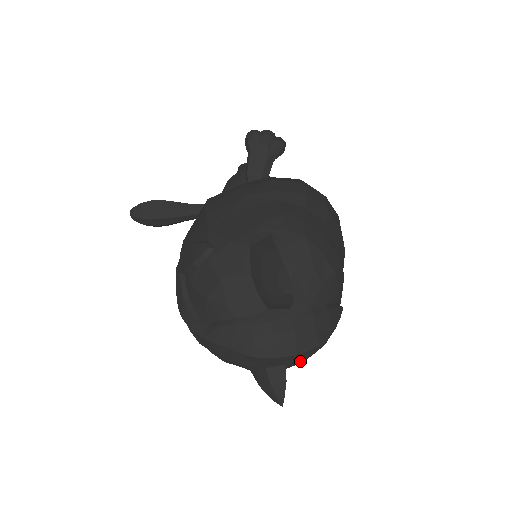
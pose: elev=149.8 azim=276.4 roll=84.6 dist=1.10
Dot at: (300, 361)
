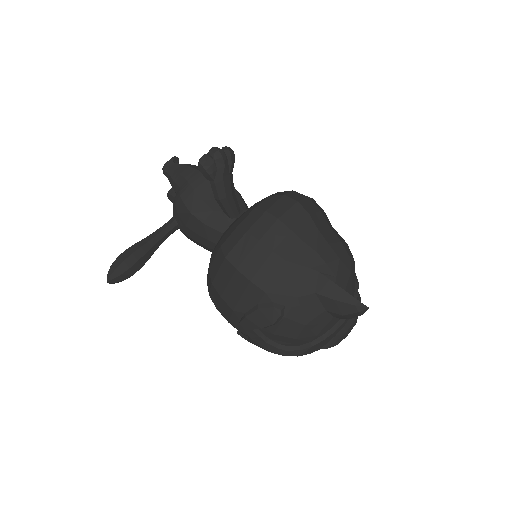
Dot at: occluded
